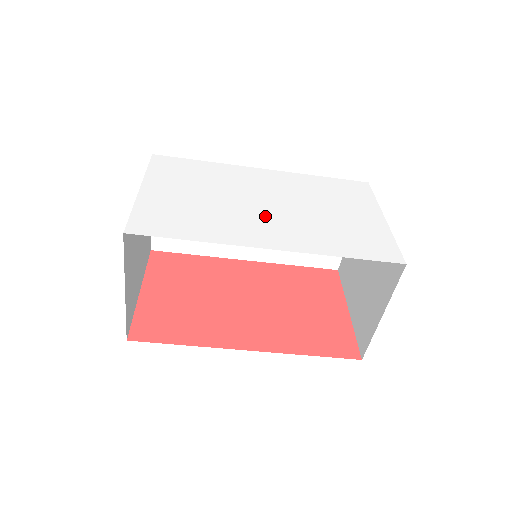
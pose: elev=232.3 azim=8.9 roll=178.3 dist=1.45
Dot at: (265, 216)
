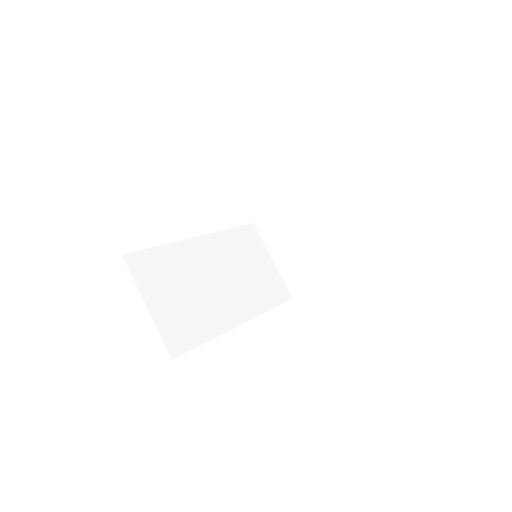
Dot at: occluded
